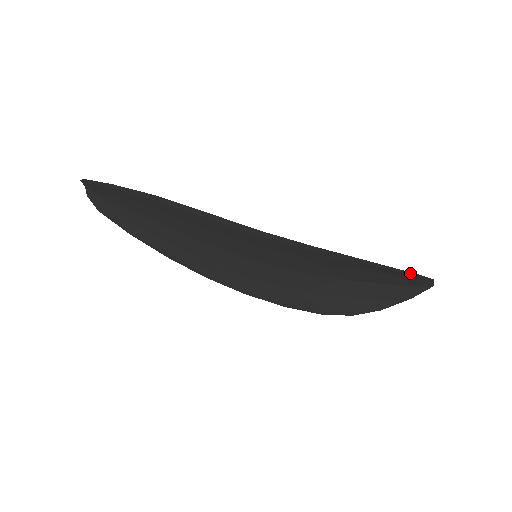
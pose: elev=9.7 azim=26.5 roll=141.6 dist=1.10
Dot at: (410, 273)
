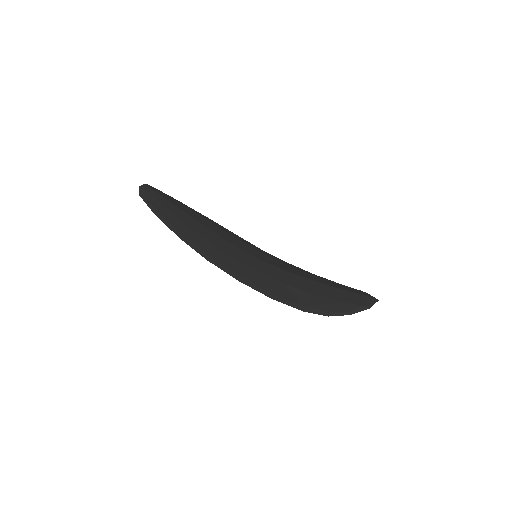
Dot at: (342, 314)
